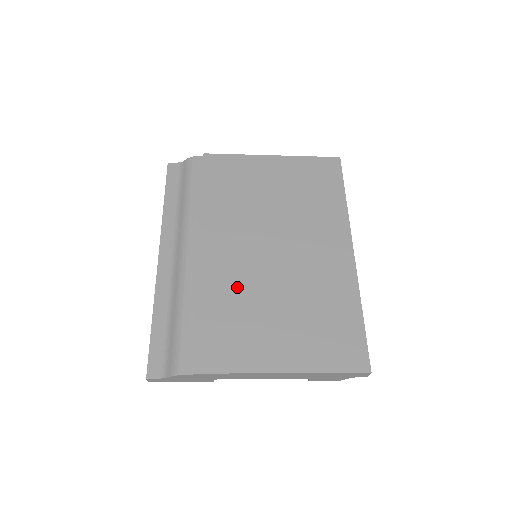
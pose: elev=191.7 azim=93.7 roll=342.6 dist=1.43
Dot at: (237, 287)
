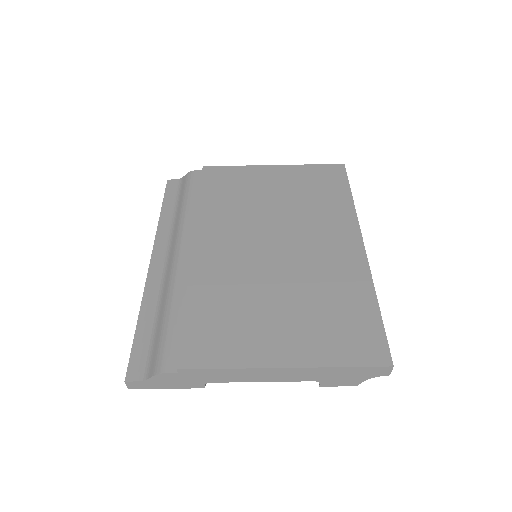
Dot at: (233, 281)
